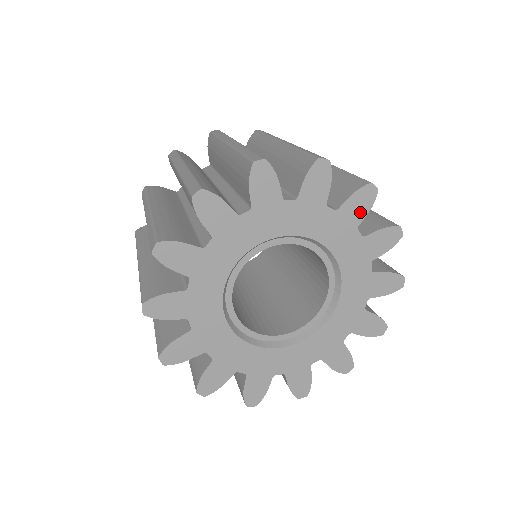
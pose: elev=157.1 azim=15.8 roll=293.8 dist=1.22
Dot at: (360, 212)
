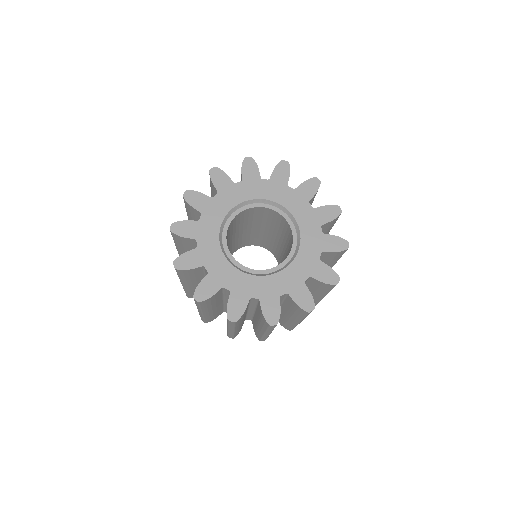
Dot at: (254, 172)
